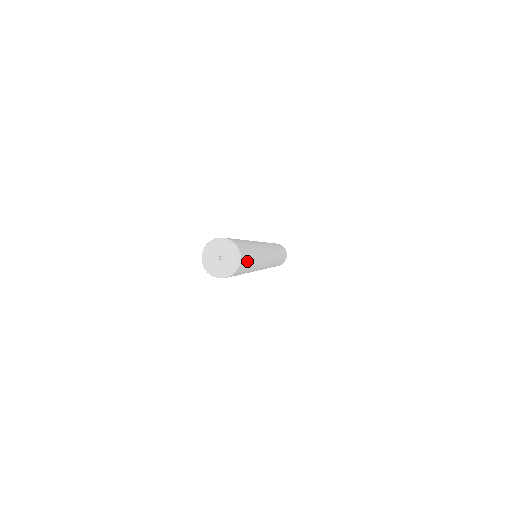
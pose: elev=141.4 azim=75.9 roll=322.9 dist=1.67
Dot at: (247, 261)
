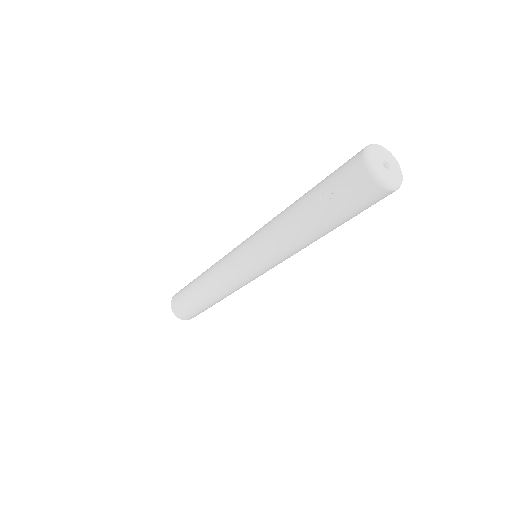
Dot at: occluded
